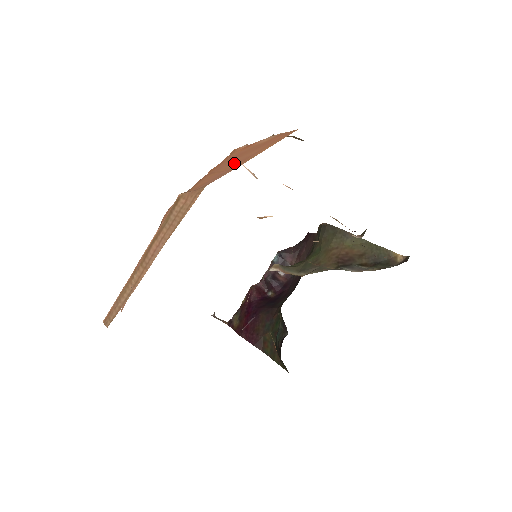
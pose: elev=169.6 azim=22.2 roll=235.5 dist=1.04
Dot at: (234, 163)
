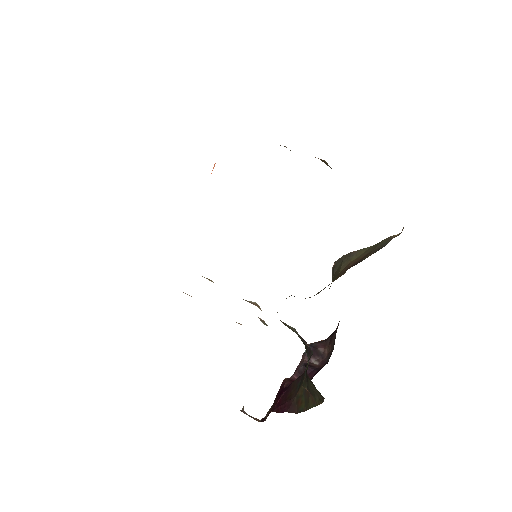
Dot at: occluded
